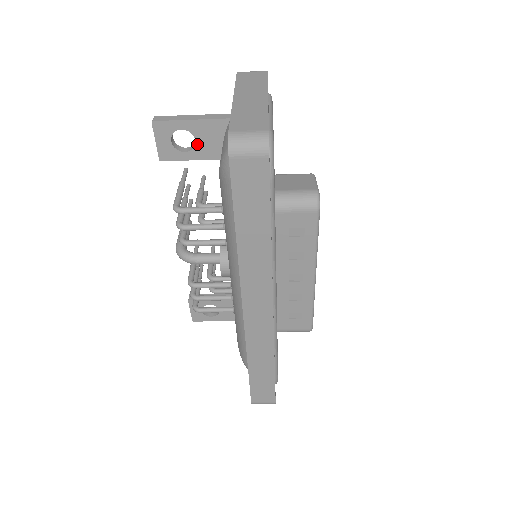
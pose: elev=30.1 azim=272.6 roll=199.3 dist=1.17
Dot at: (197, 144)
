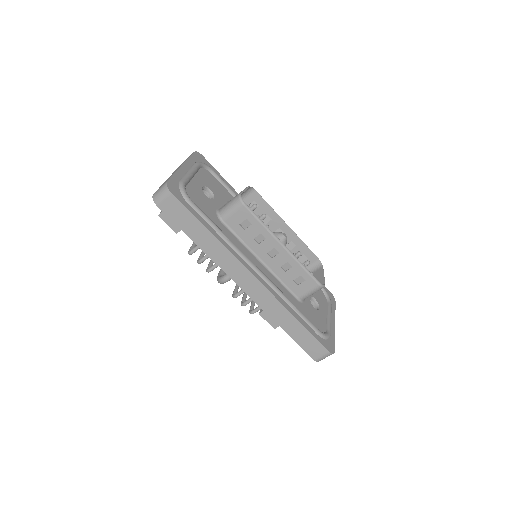
Dot at: occluded
